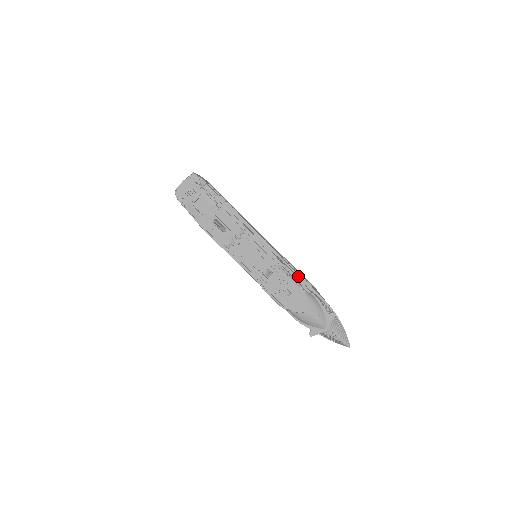
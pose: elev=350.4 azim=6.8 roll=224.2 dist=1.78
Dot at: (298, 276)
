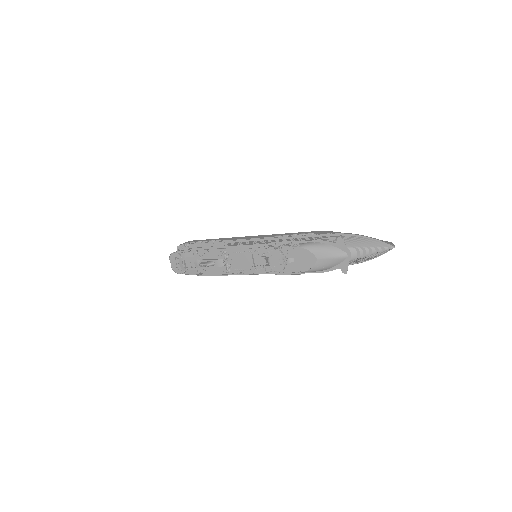
Dot at: (297, 238)
